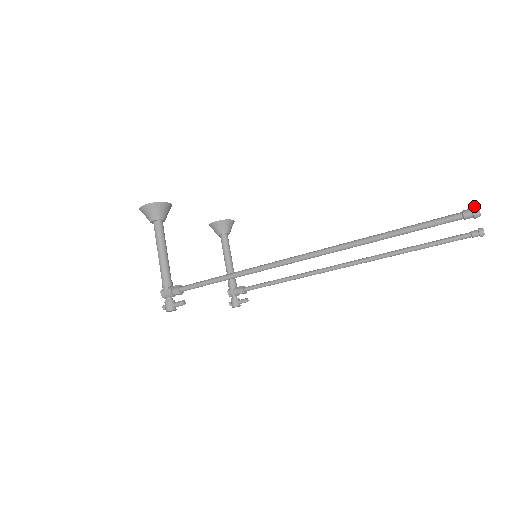
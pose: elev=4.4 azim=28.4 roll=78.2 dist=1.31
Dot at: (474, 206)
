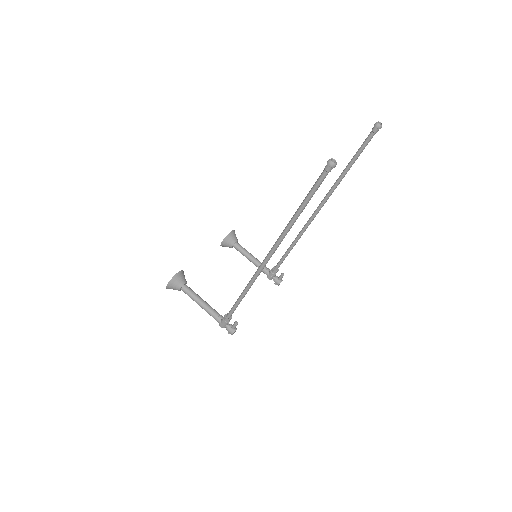
Dot at: (327, 161)
